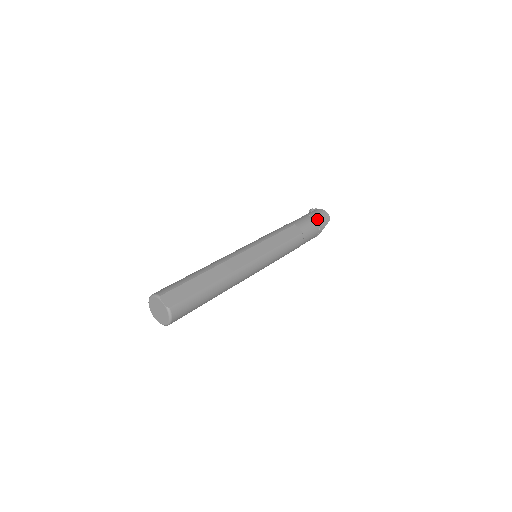
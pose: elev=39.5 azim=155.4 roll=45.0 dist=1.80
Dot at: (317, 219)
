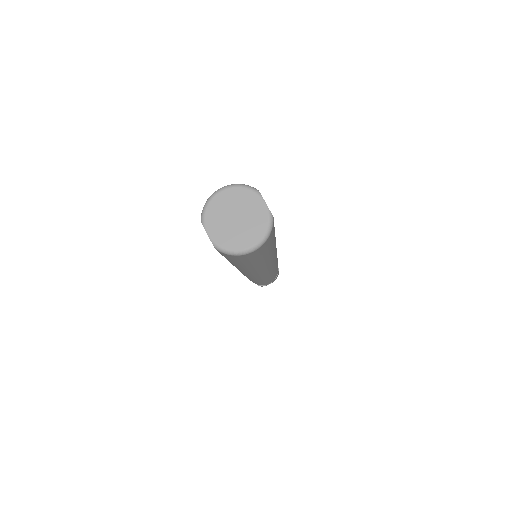
Dot at: occluded
